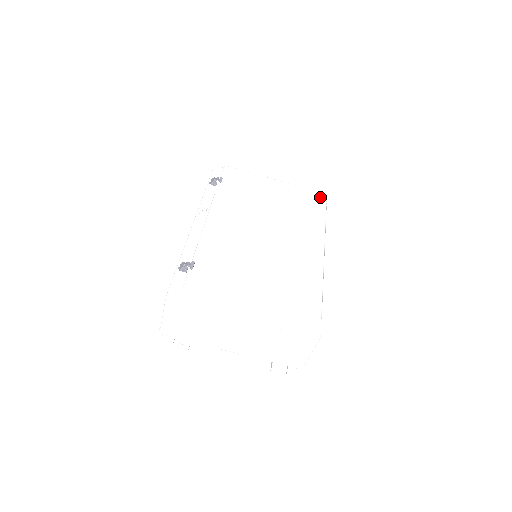
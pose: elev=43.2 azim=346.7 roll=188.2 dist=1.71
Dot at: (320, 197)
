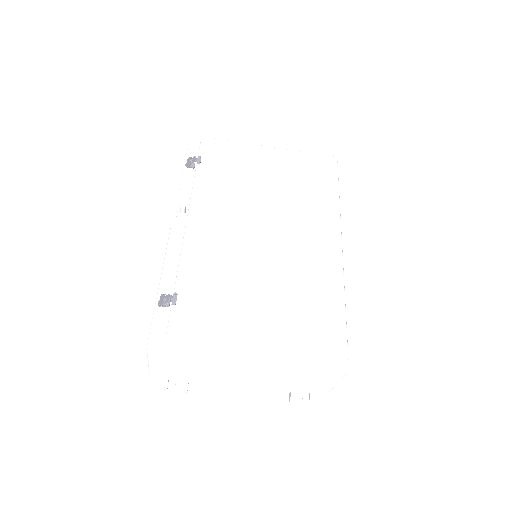
Dot at: (329, 163)
